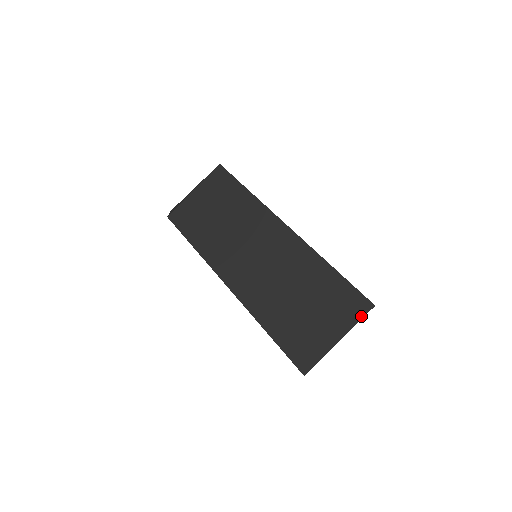
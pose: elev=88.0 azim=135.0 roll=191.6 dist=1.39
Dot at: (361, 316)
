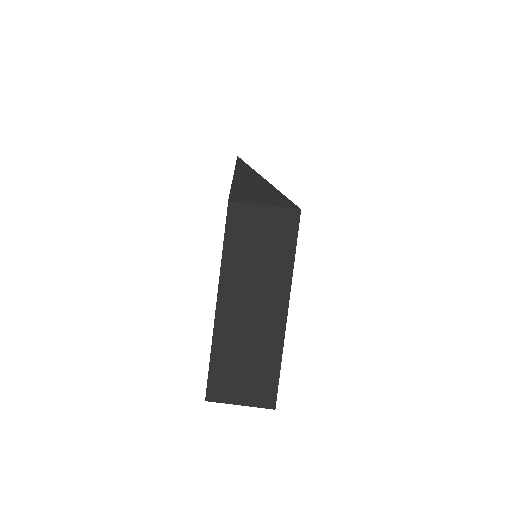
Dot at: (263, 407)
